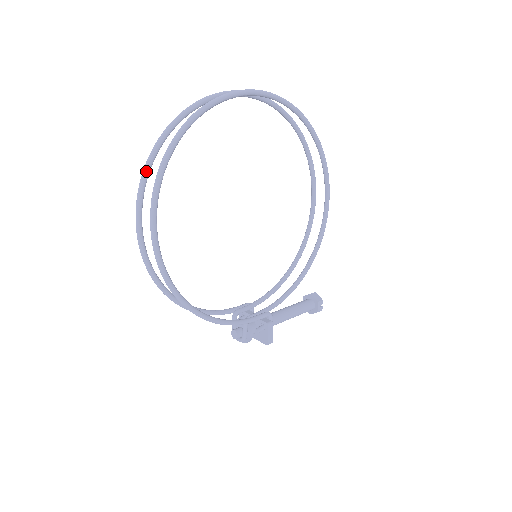
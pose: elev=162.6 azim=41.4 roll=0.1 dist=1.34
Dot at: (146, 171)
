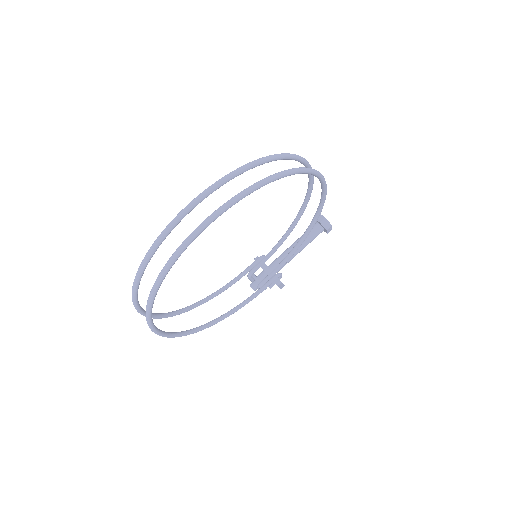
Dot at: (135, 305)
